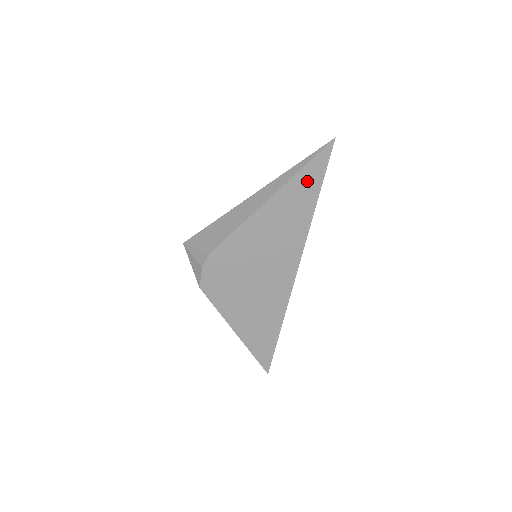
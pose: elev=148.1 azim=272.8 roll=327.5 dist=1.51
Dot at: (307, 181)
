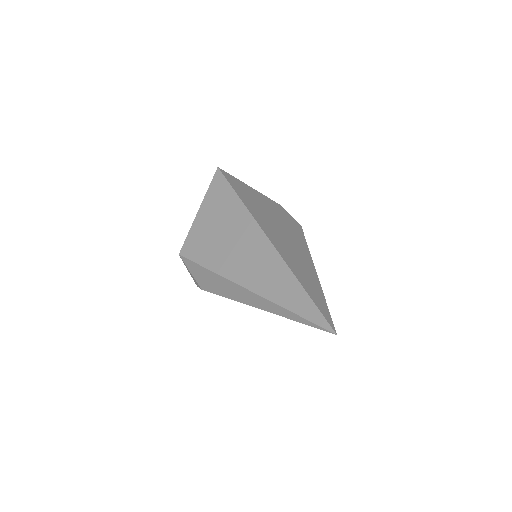
Dot at: occluded
